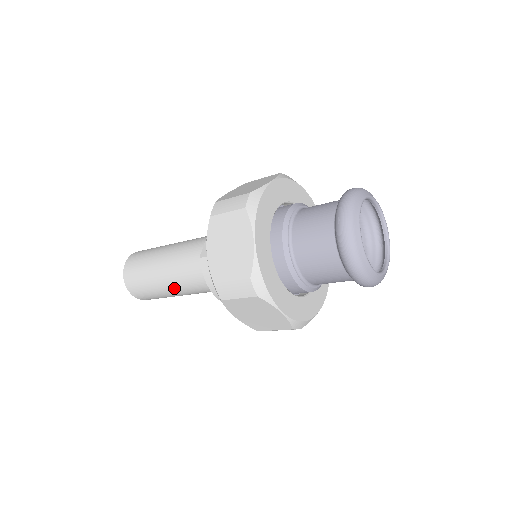
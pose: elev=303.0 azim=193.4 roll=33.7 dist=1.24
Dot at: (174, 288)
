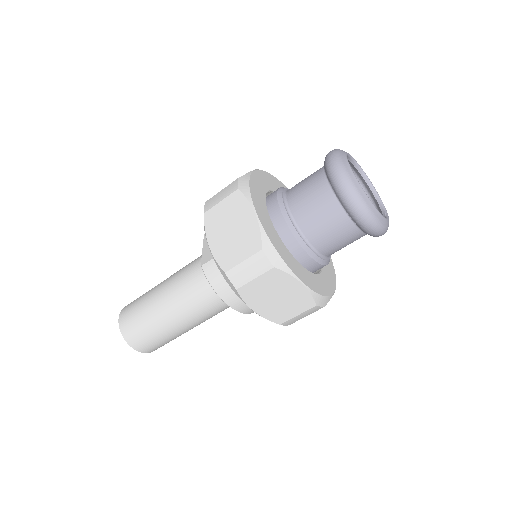
Dot at: (178, 319)
